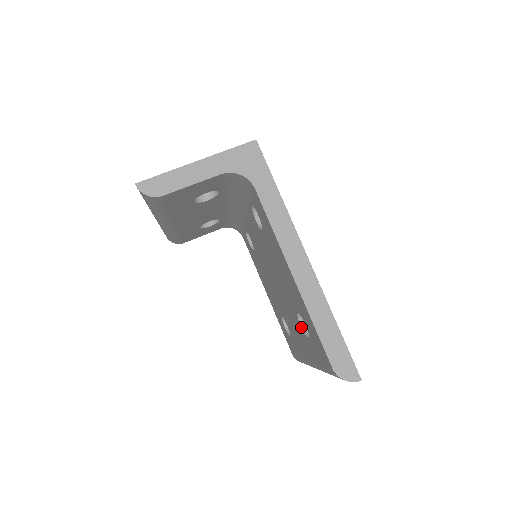
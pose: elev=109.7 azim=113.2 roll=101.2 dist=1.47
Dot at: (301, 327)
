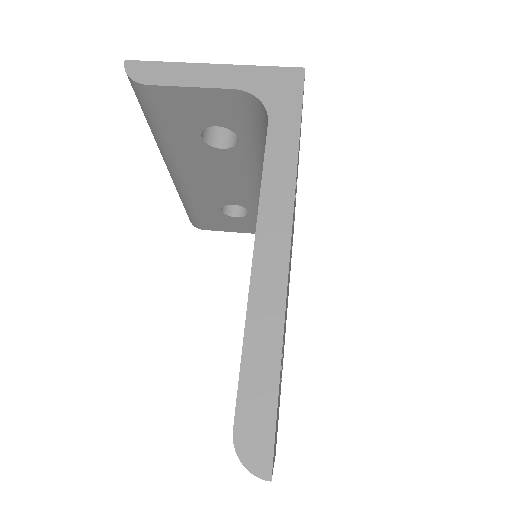
Dot at: occluded
